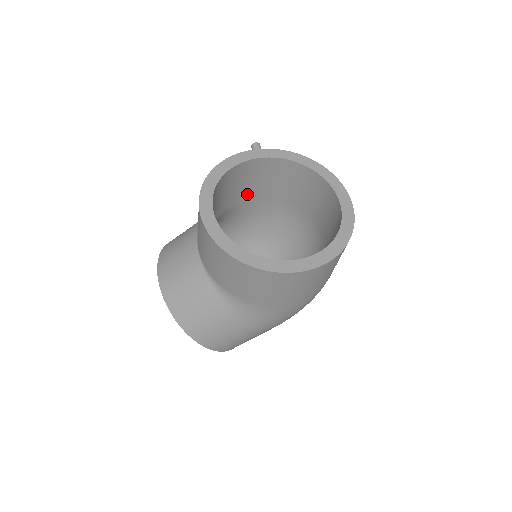
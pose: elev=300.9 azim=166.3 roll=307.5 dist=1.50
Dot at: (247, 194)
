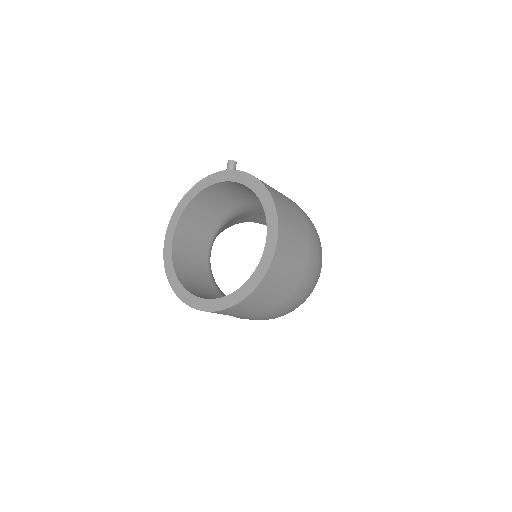
Dot at: (247, 198)
